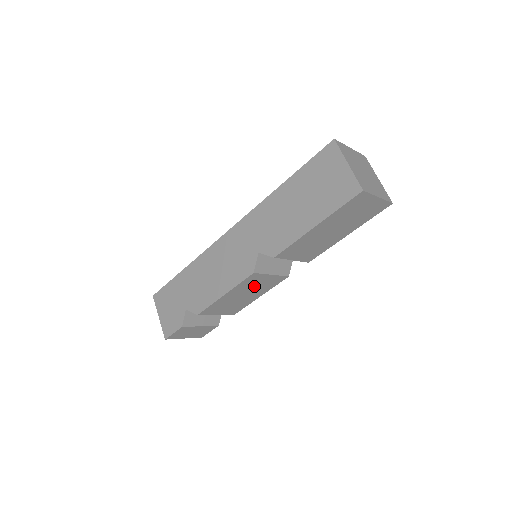
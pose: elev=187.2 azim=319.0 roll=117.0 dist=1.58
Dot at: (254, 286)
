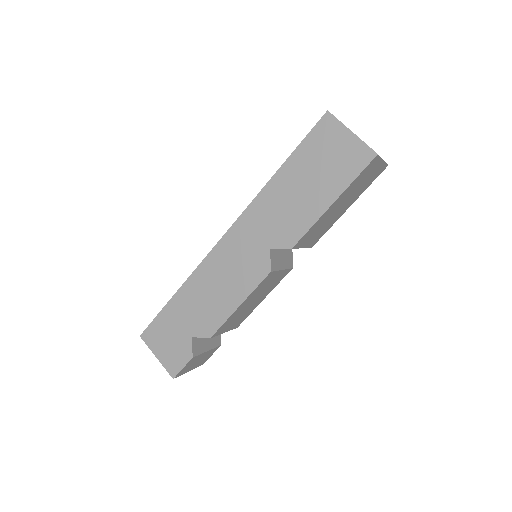
Dot at: (264, 288)
